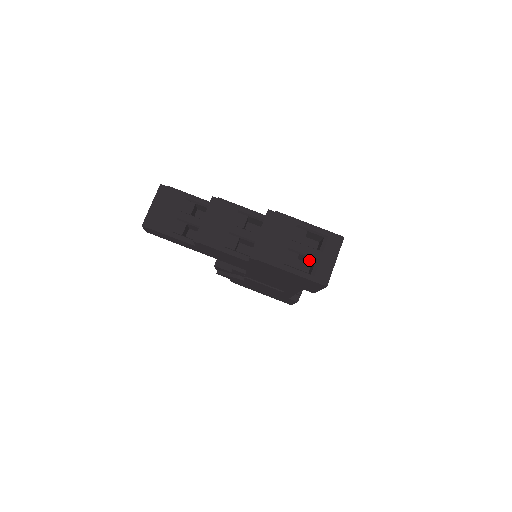
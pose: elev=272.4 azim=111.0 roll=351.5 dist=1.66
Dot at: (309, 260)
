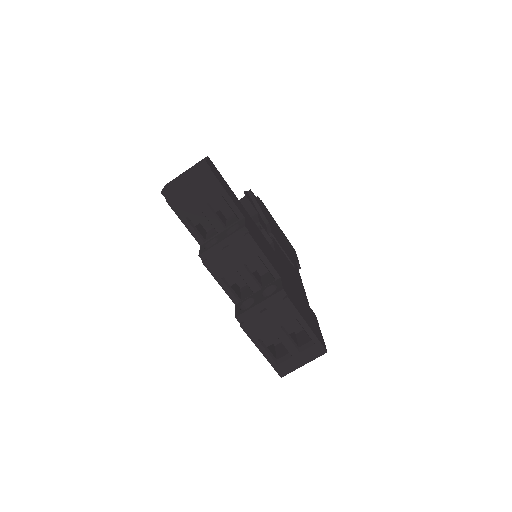
Dot at: occluded
